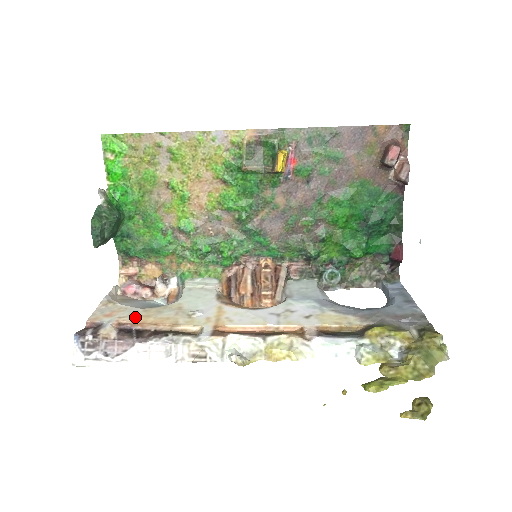
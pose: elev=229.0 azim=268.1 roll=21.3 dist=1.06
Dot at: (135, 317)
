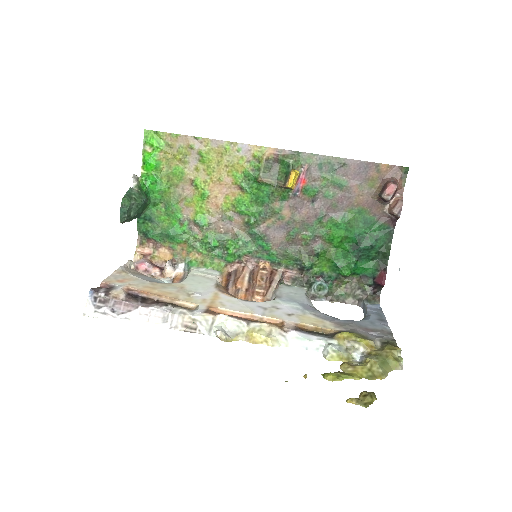
Dot at: (143, 287)
